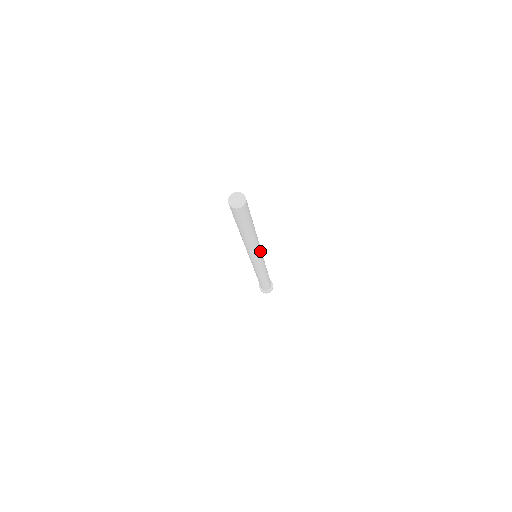
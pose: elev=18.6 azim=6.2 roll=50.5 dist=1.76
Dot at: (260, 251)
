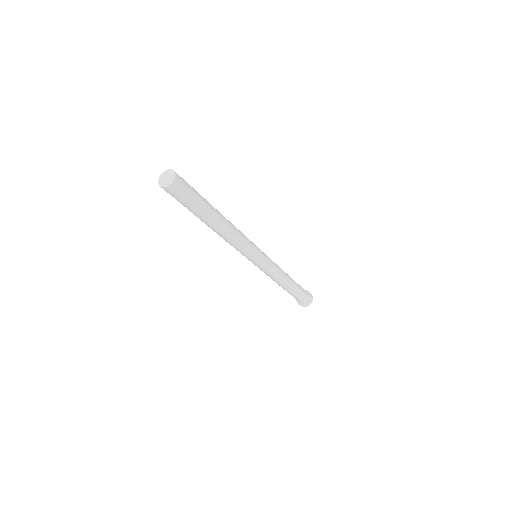
Dot at: (252, 247)
